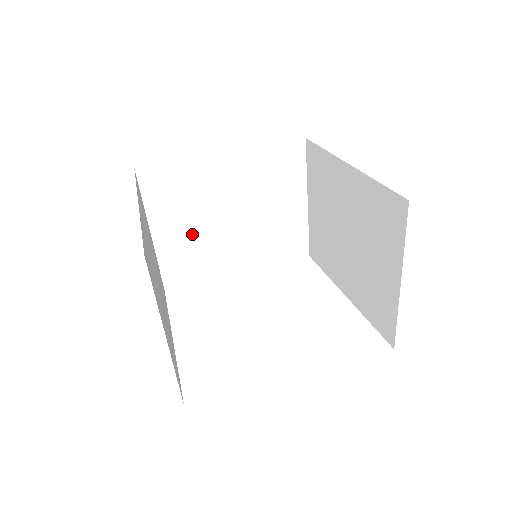
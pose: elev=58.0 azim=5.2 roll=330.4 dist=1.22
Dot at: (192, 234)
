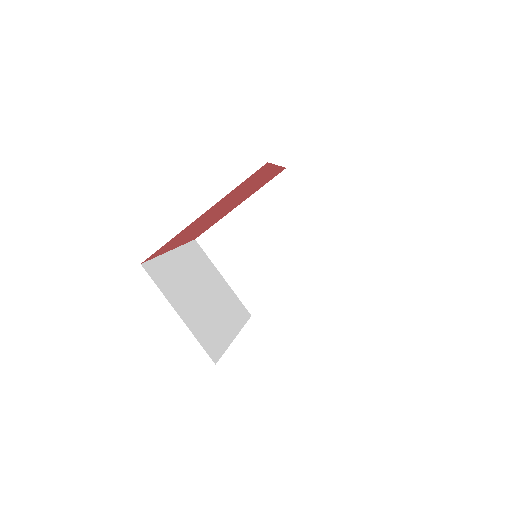
Dot at: (249, 268)
